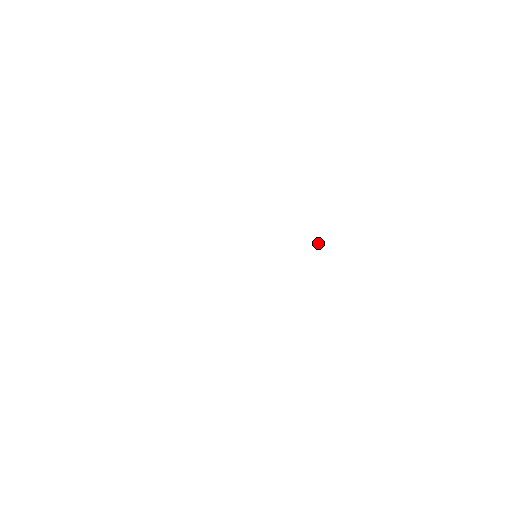
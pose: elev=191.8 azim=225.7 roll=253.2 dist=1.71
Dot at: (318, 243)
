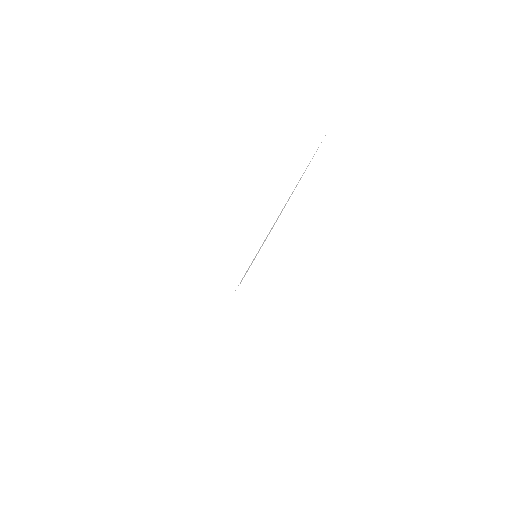
Dot at: occluded
